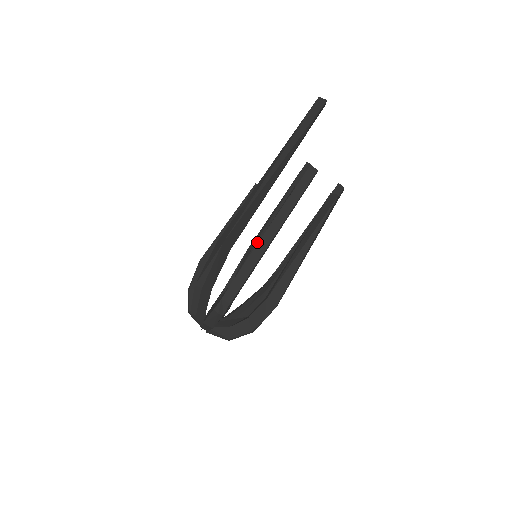
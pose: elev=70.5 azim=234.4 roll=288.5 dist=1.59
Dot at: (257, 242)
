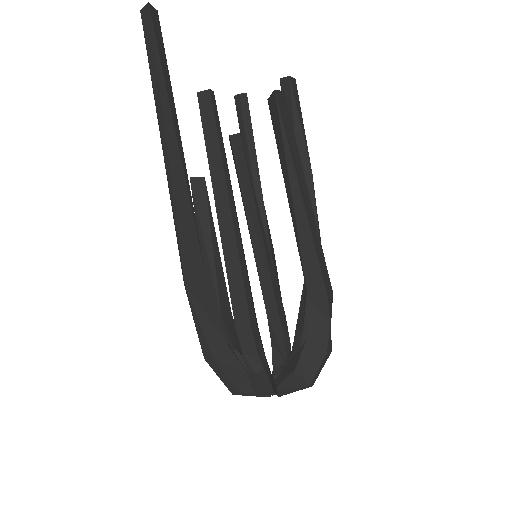
Dot at: occluded
